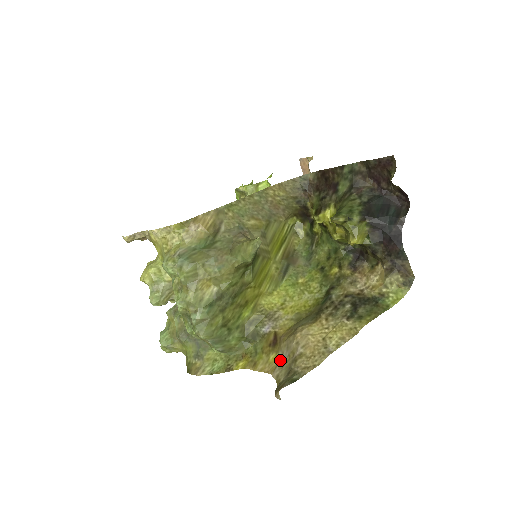
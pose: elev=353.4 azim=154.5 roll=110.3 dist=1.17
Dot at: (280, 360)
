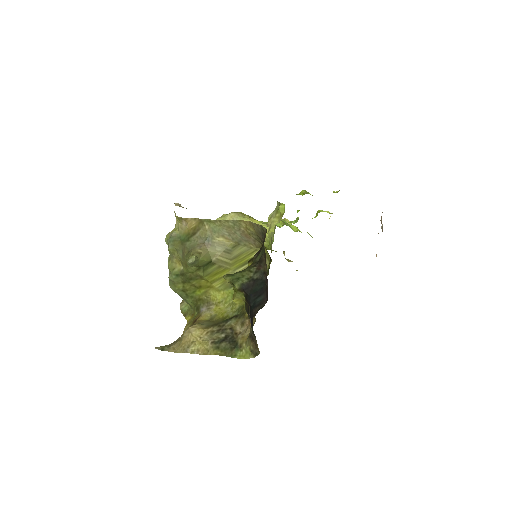
Dot at: occluded
